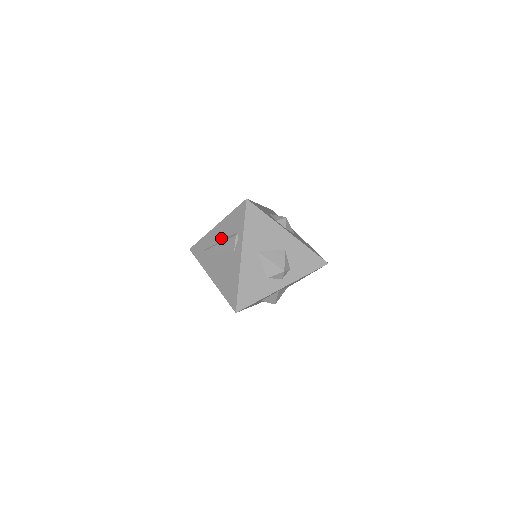
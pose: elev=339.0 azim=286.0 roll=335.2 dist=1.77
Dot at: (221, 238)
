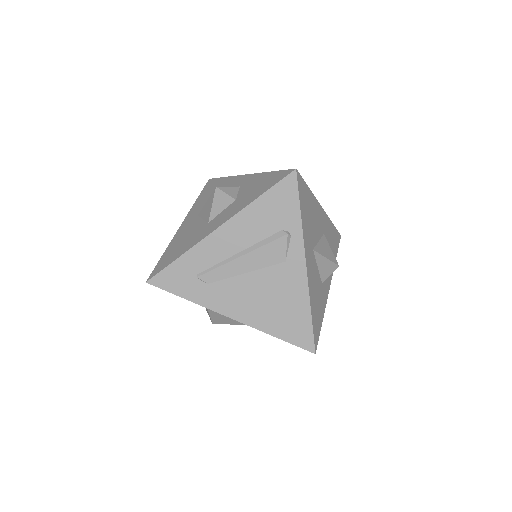
Dot at: (242, 246)
